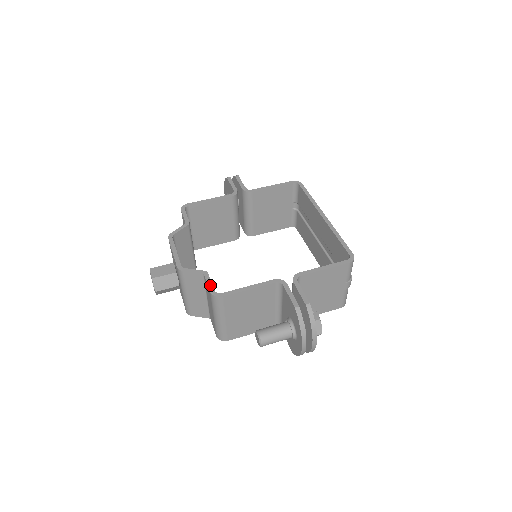
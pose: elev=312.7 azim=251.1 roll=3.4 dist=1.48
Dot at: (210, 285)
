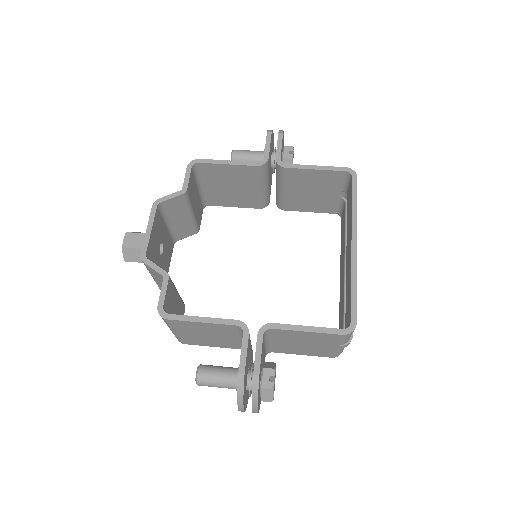
Dot at: (162, 296)
